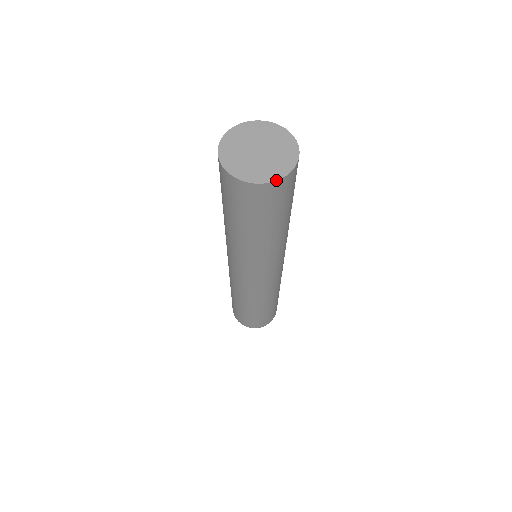
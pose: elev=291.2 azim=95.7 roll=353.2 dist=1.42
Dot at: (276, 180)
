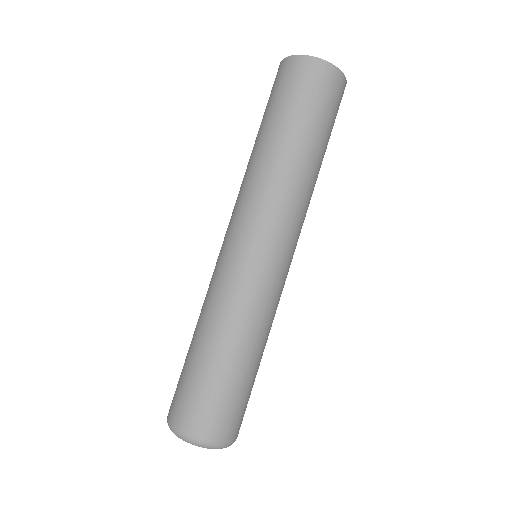
Dot at: (330, 63)
